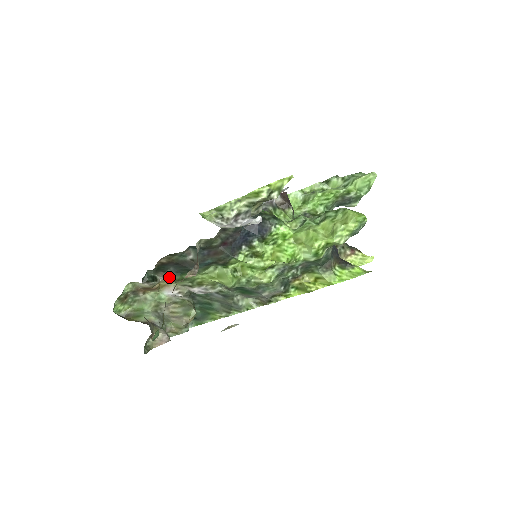
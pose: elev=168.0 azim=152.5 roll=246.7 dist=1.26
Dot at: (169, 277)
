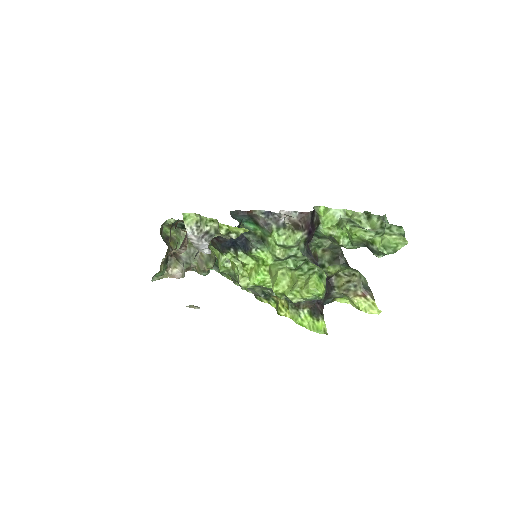
Dot at: occluded
